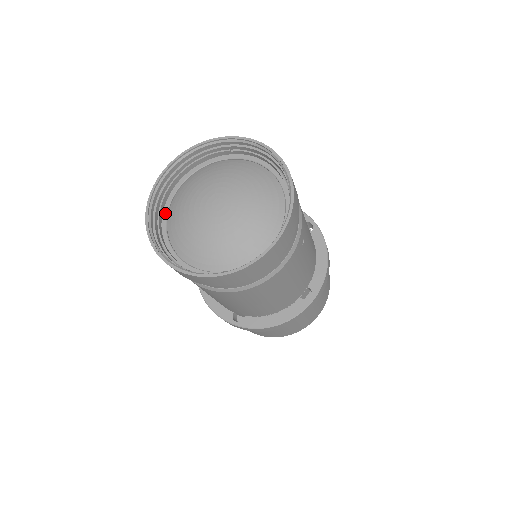
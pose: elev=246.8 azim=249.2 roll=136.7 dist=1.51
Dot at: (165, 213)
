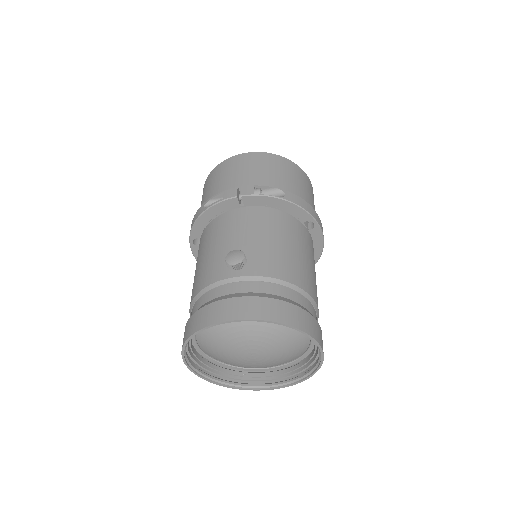
Dot at: (193, 336)
